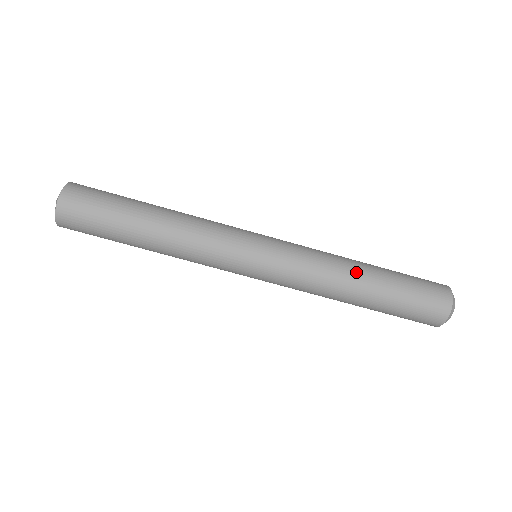
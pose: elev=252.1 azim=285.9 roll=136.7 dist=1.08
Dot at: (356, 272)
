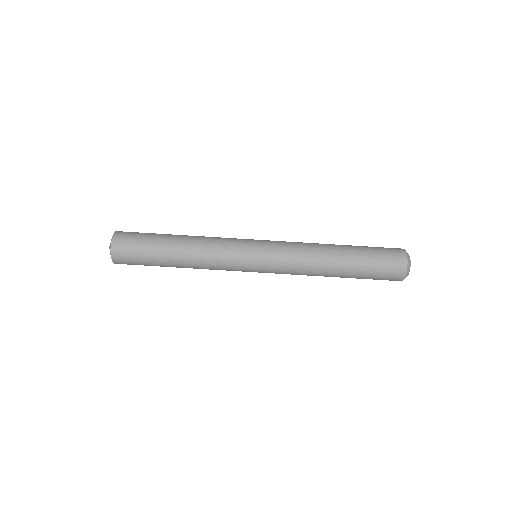
Dot at: (330, 252)
